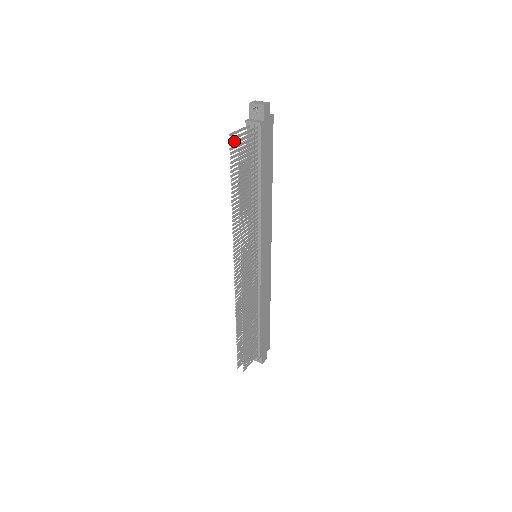
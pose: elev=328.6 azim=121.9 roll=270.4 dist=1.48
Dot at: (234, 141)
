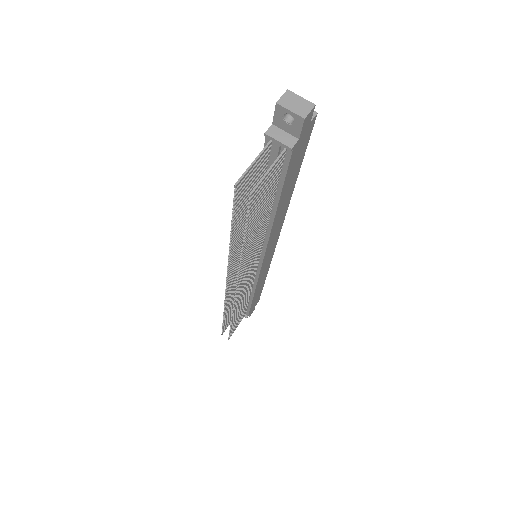
Dot at: (242, 184)
